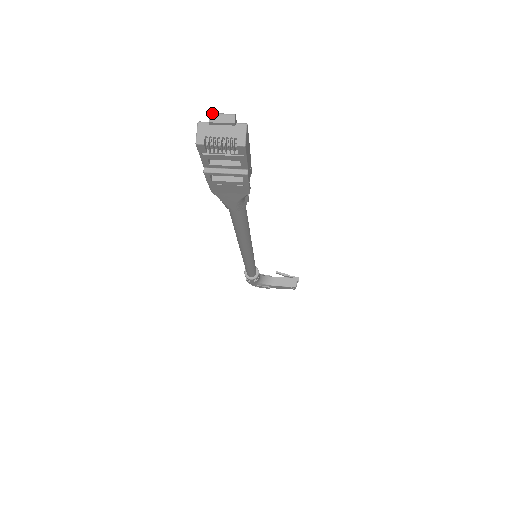
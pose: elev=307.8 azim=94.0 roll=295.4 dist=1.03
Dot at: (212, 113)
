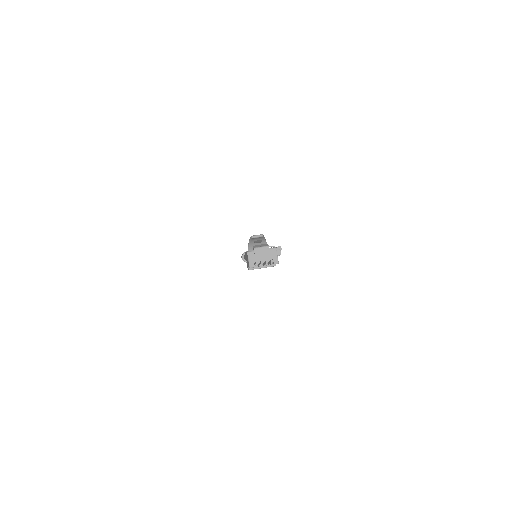
Dot at: (255, 248)
